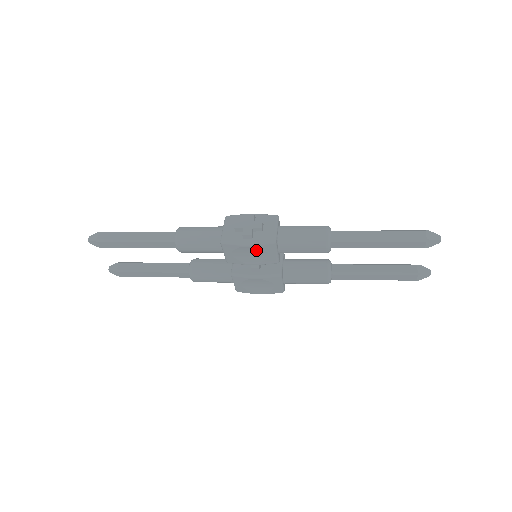
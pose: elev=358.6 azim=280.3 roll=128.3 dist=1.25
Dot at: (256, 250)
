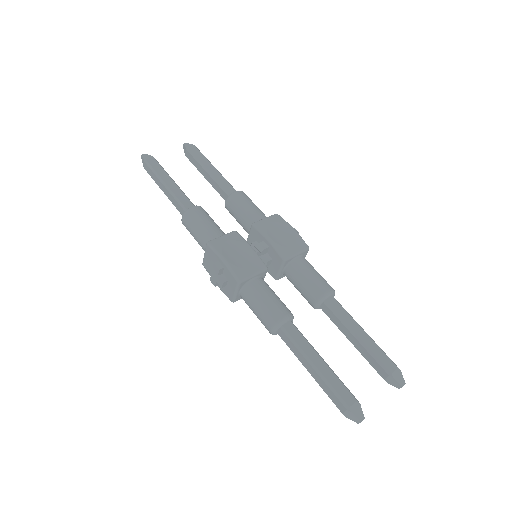
Dot at: occluded
